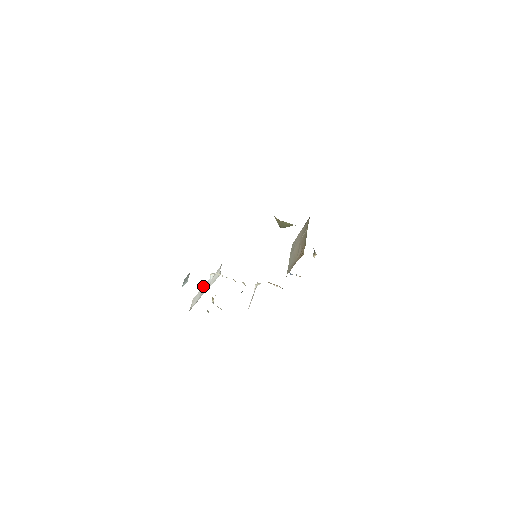
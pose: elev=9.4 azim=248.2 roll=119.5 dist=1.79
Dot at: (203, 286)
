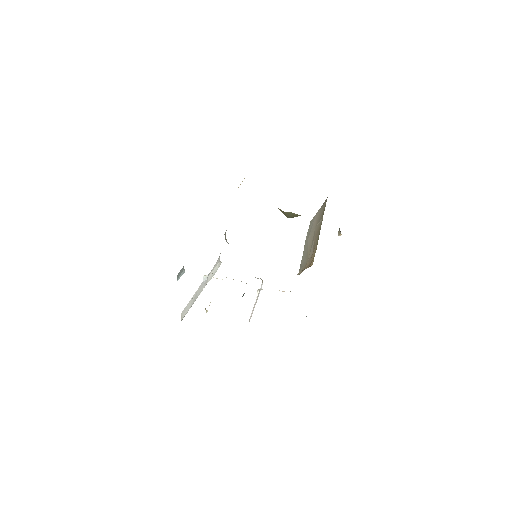
Dot at: occluded
